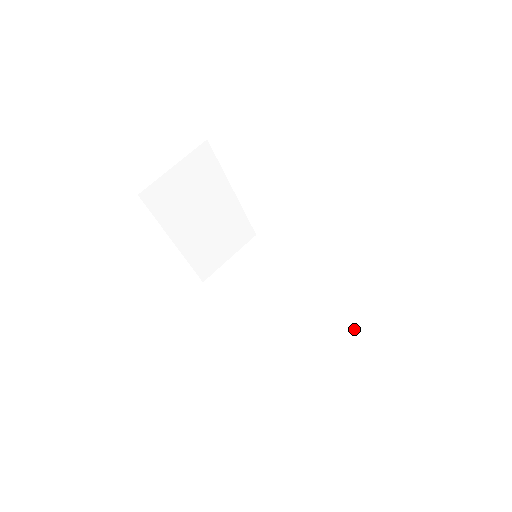
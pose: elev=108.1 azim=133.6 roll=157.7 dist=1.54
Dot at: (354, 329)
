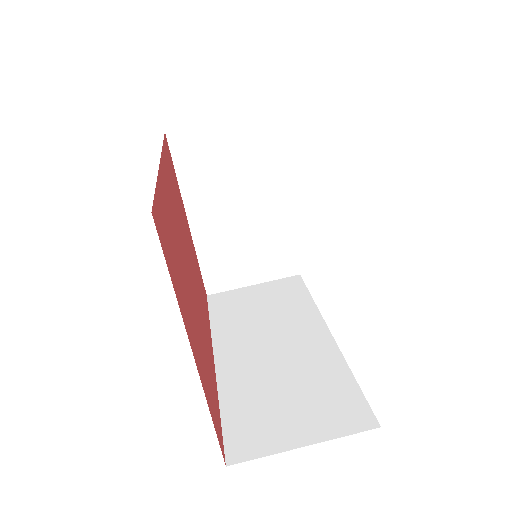
Dot at: (342, 431)
